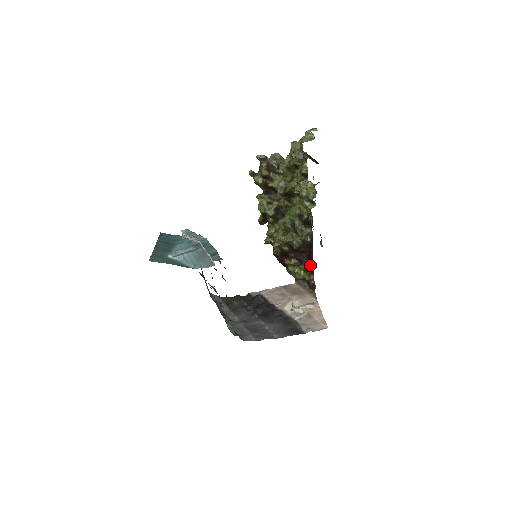
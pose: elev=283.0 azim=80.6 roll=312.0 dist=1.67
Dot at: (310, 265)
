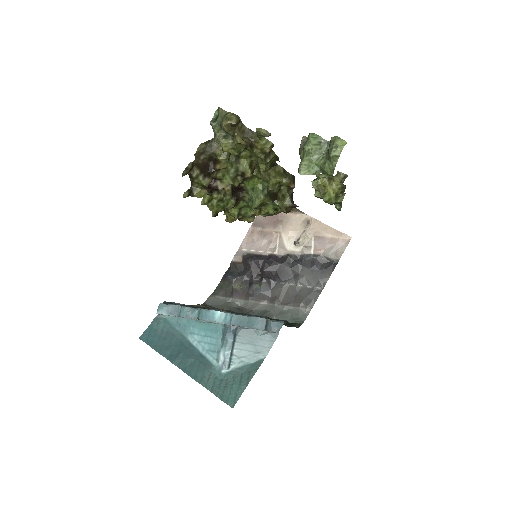
Dot at: occluded
